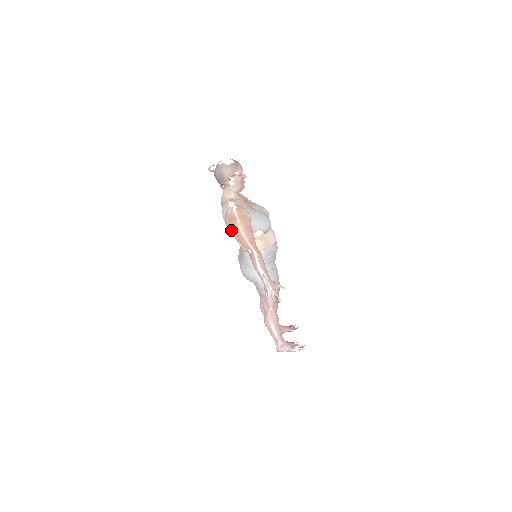
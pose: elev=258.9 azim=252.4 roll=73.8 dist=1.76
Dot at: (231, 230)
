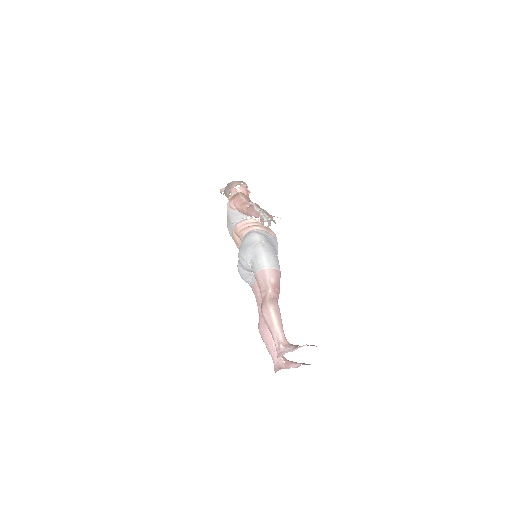
Dot at: (233, 214)
